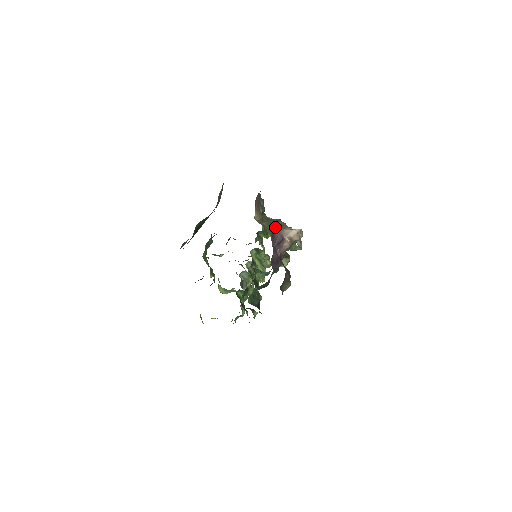
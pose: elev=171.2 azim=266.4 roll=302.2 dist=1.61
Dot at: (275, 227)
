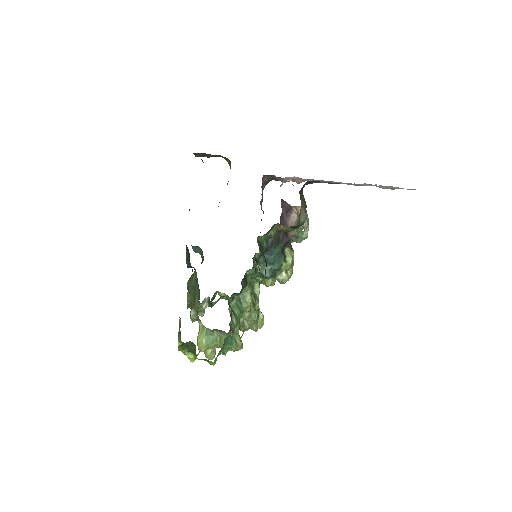
Dot at: occluded
